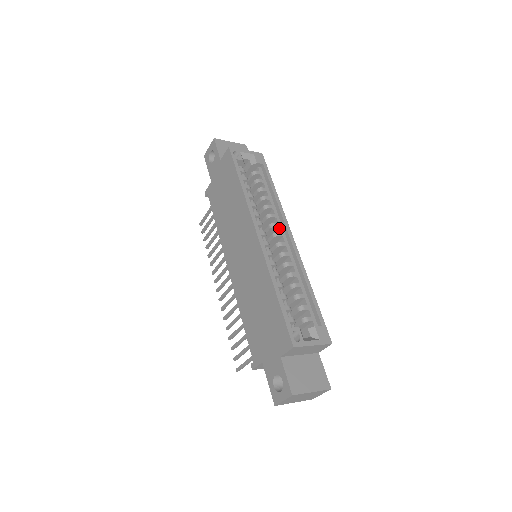
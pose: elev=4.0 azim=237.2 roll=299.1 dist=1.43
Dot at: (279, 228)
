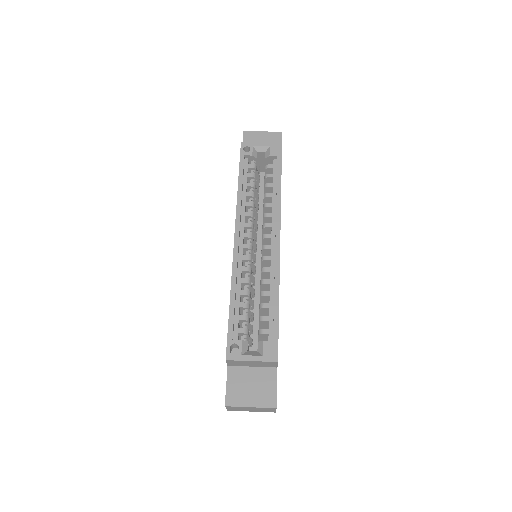
Dot at: (271, 229)
